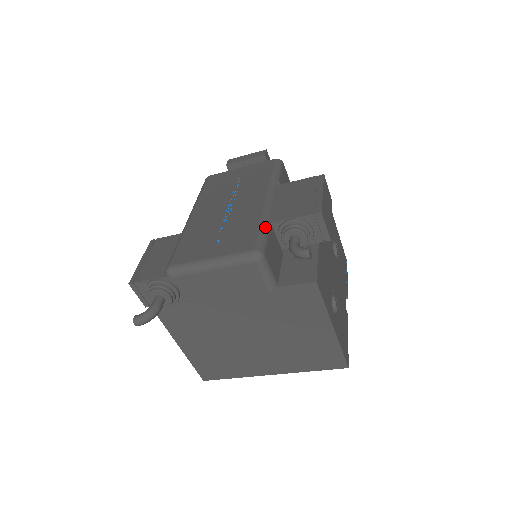
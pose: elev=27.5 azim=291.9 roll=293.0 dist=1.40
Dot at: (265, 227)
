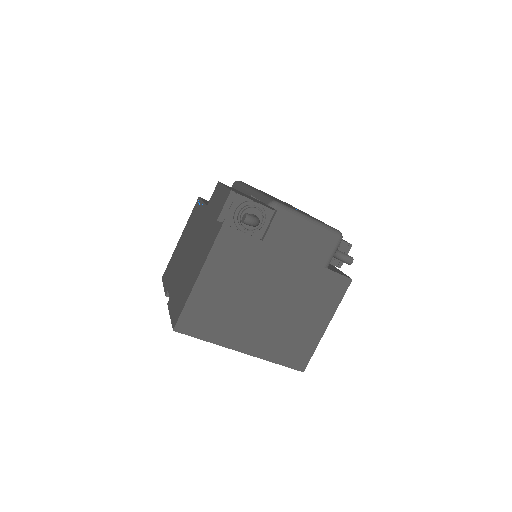
Dot at: occluded
